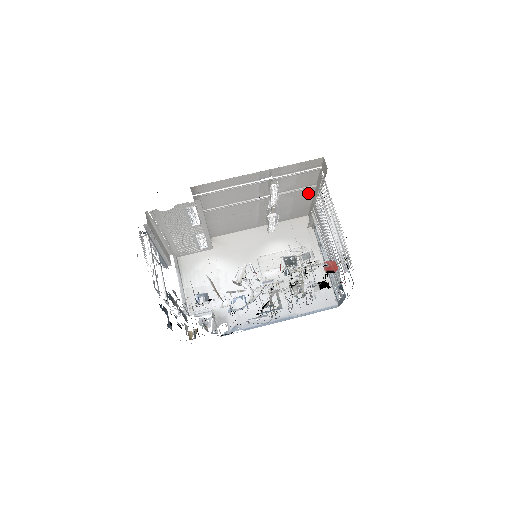
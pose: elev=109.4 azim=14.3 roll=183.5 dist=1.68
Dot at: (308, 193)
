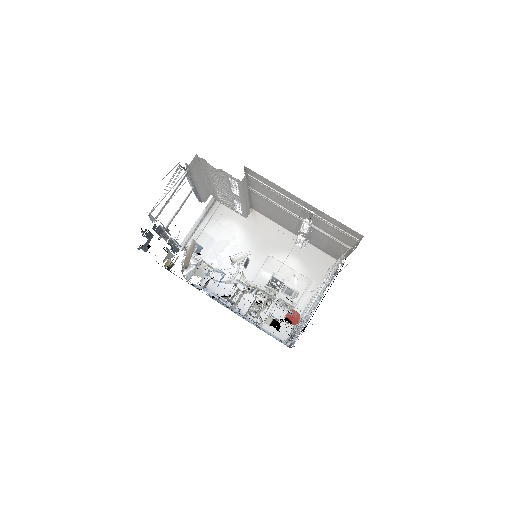
Dot at: (343, 247)
